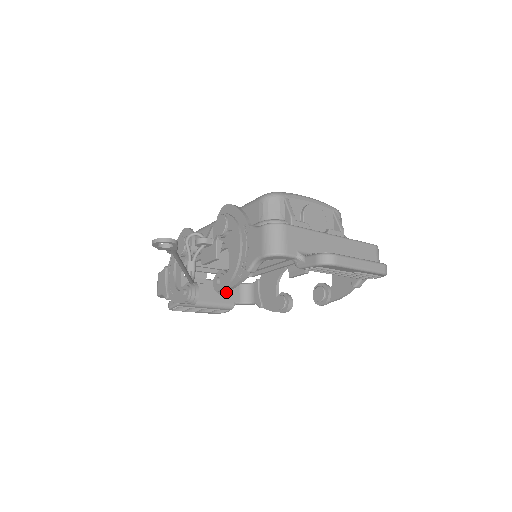
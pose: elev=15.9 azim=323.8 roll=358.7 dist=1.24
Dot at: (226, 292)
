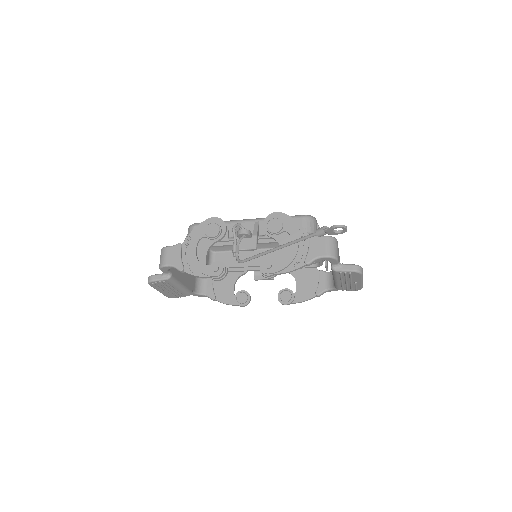
Dot at: (273, 275)
